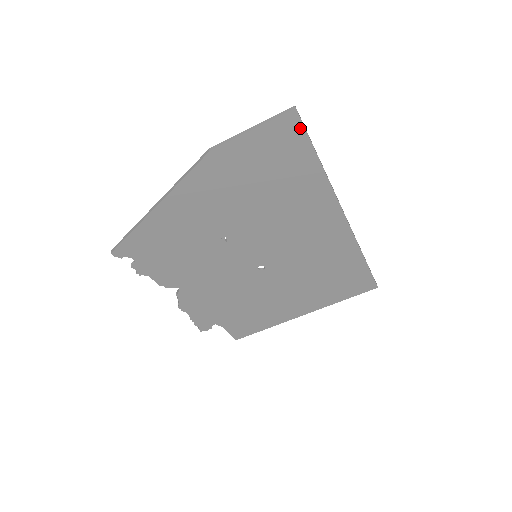
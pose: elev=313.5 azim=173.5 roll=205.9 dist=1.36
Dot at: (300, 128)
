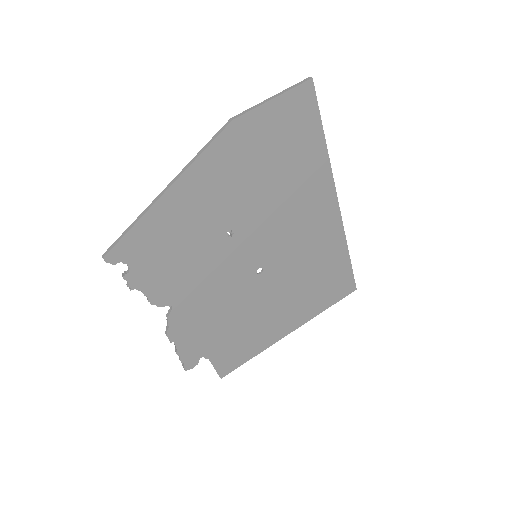
Dot at: (313, 100)
